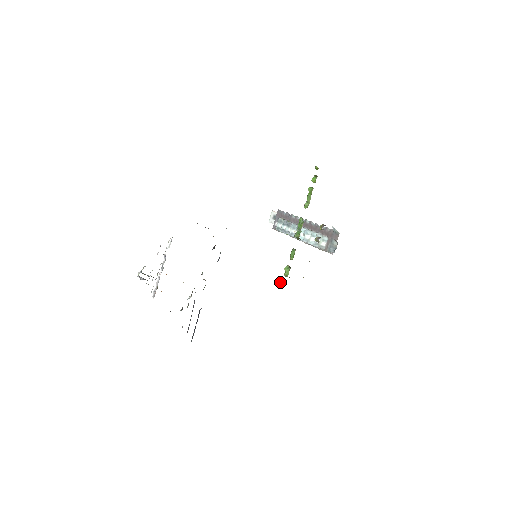
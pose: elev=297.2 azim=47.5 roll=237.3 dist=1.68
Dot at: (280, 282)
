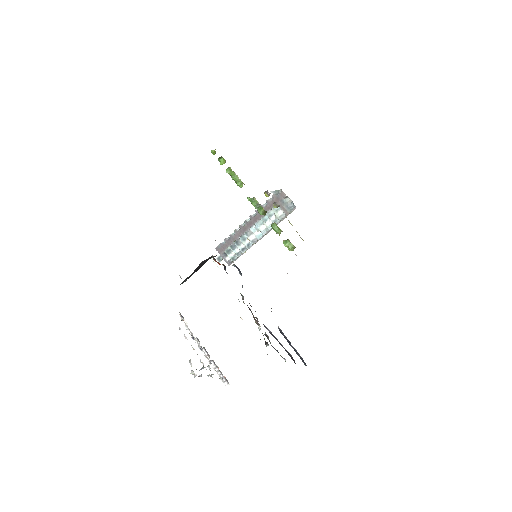
Dot at: occluded
